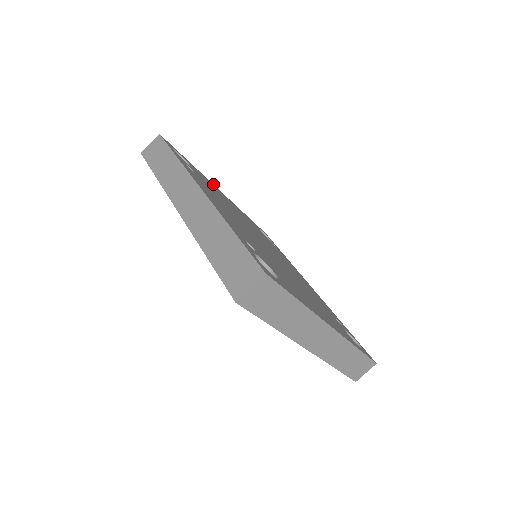
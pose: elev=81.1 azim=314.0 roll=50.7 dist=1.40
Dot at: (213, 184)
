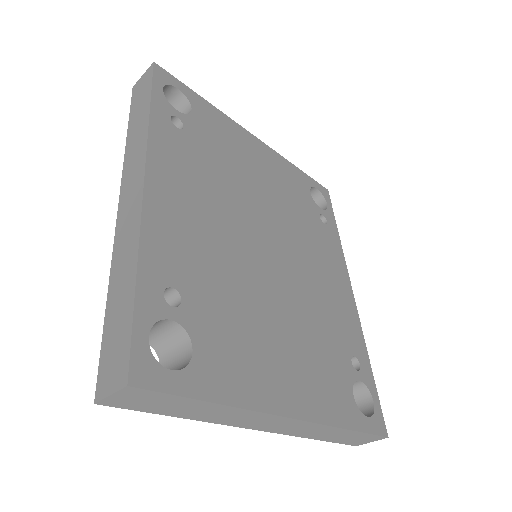
Dot at: (244, 128)
